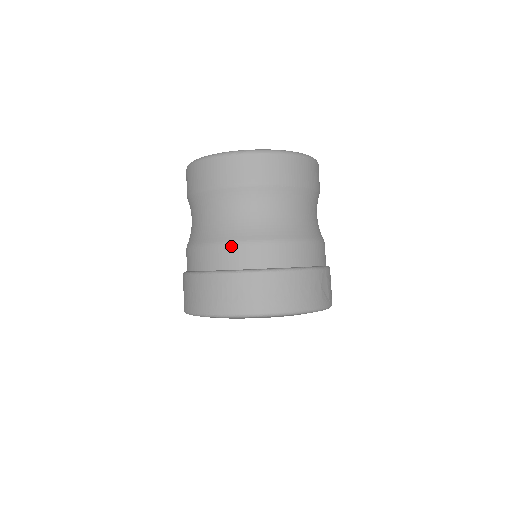
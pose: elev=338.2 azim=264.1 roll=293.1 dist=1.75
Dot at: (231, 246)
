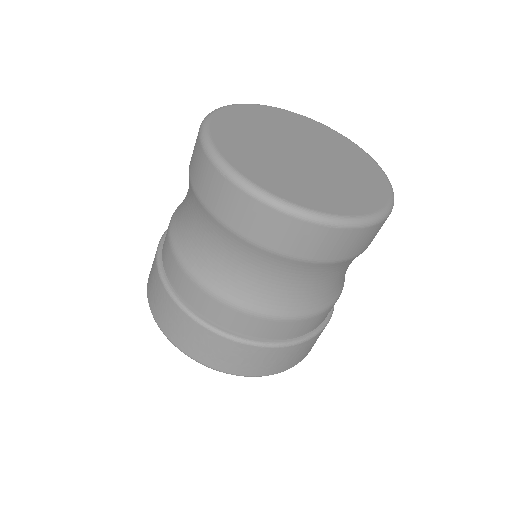
Dot at: (274, 321)
